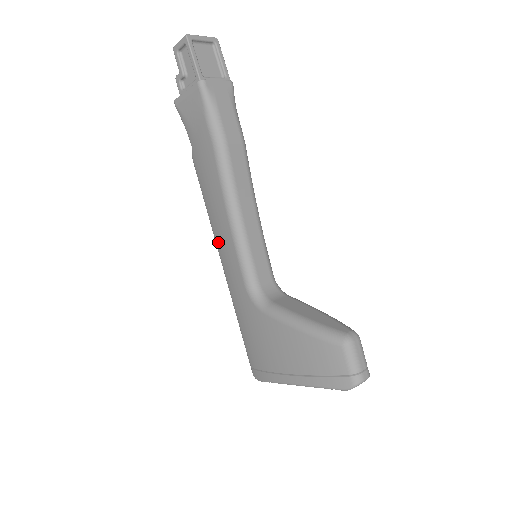
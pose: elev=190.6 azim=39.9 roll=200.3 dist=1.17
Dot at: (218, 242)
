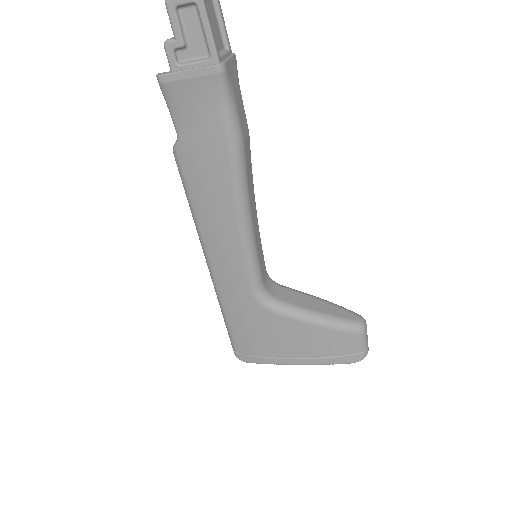
Dot at: (210, 245)
